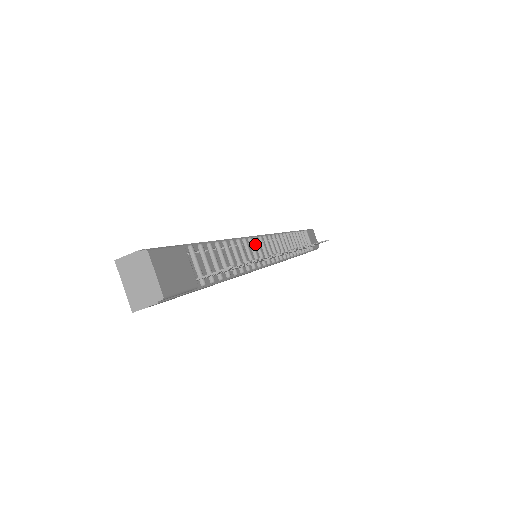
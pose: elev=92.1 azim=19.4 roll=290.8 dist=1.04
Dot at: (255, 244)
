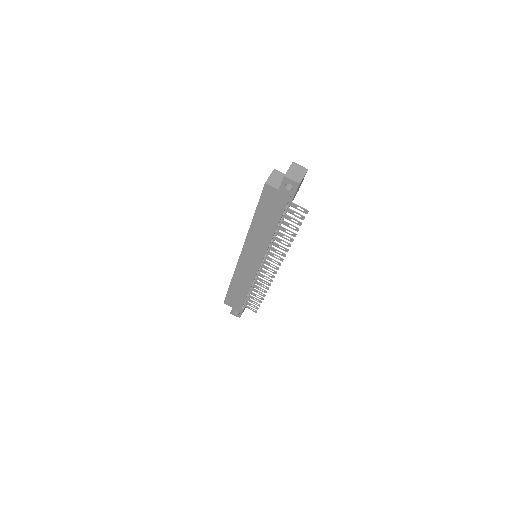
Dot at: occluded
